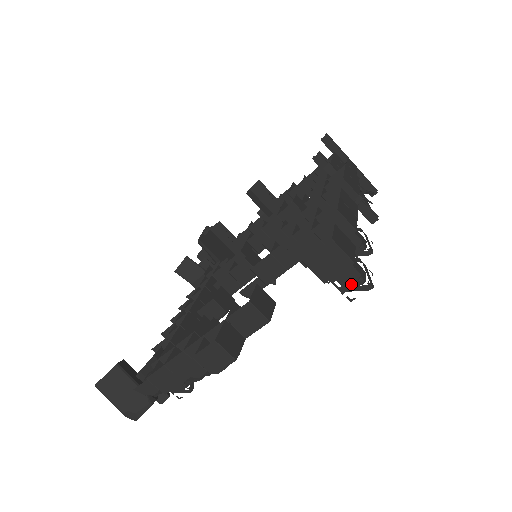
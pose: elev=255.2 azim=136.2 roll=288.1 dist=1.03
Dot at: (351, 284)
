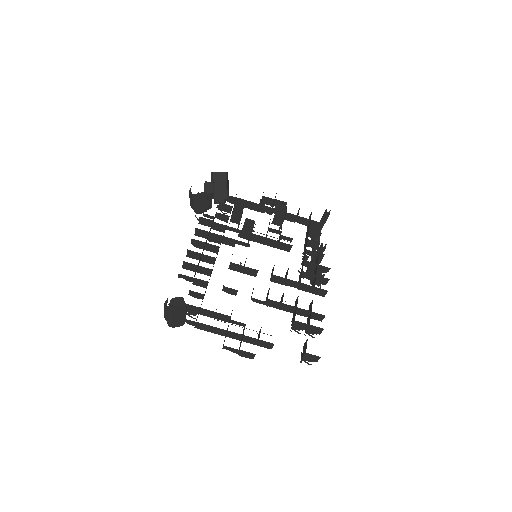
Dot at: (307, 360)
